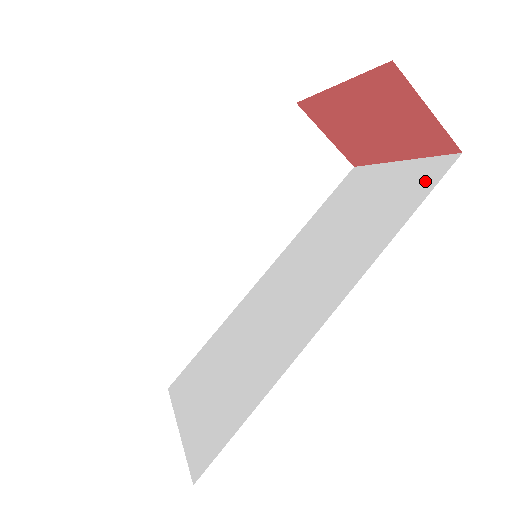
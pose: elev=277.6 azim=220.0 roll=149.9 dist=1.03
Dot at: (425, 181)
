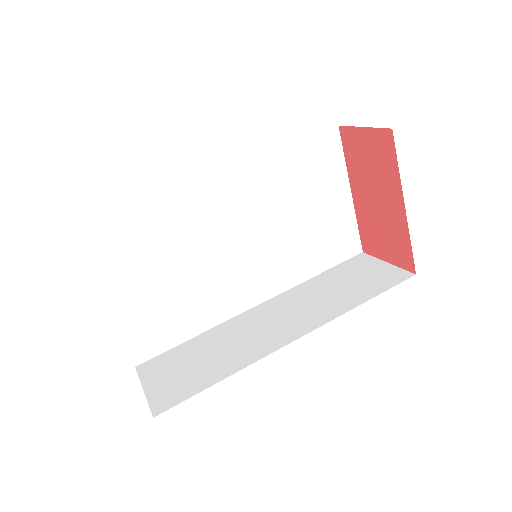
Dot at: occluded
